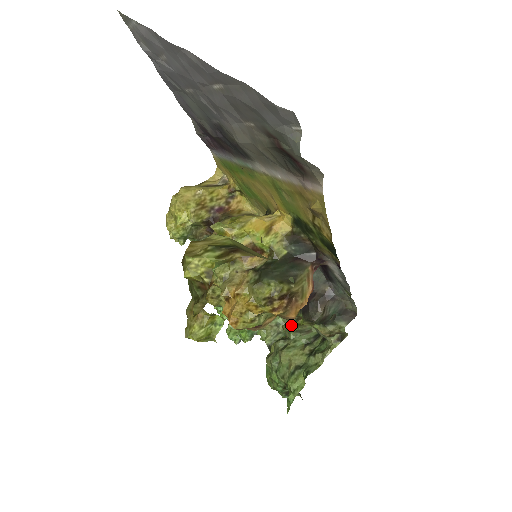
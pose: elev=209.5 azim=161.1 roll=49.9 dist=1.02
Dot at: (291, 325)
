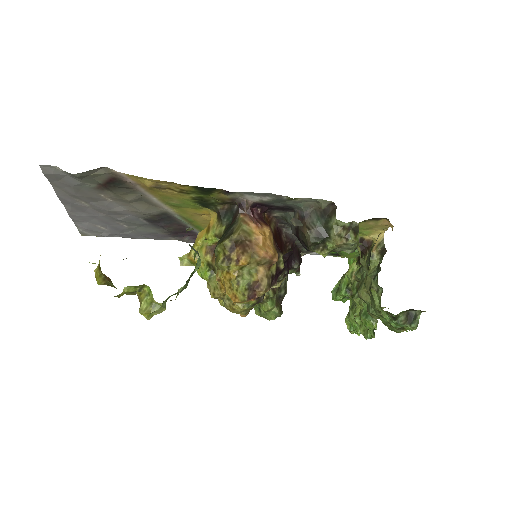
Dot at: occluded
